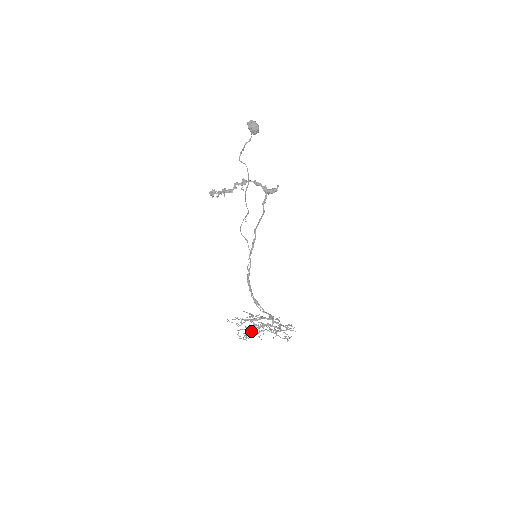
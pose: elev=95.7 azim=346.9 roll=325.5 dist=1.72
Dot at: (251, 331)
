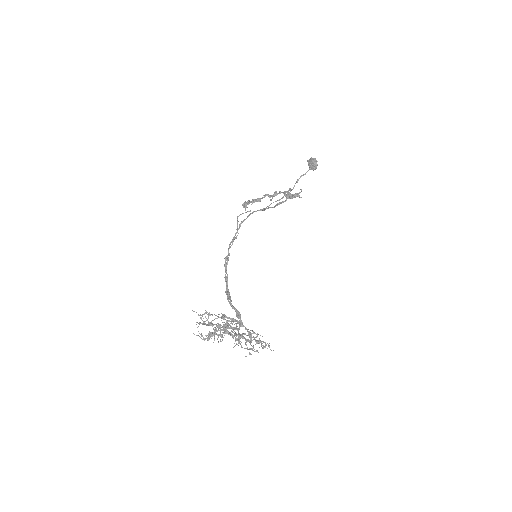
Dot at: occluded
